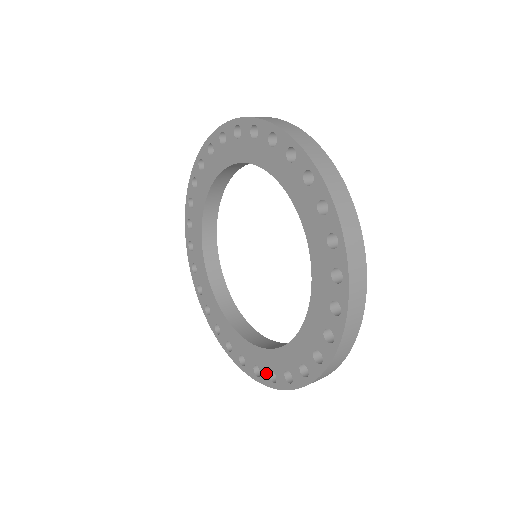
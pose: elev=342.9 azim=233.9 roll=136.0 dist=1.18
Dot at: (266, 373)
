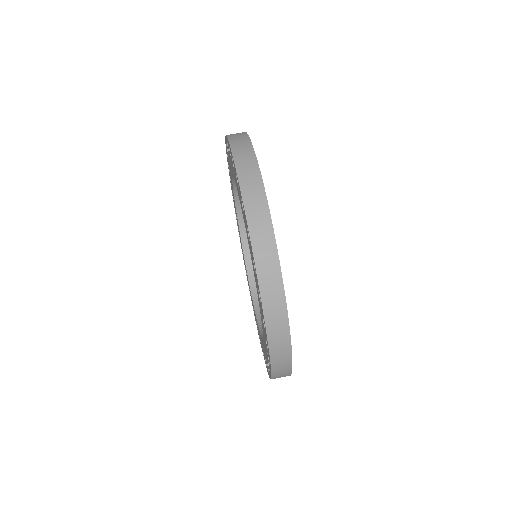
Dot at: (241, 246)
